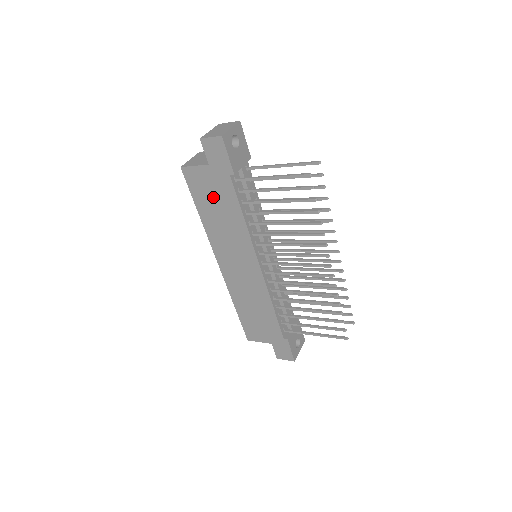
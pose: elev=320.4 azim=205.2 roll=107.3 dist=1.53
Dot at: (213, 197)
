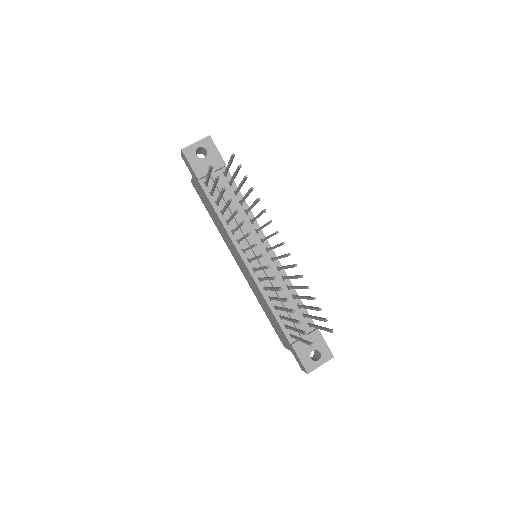
Dot at: (206, 202)
